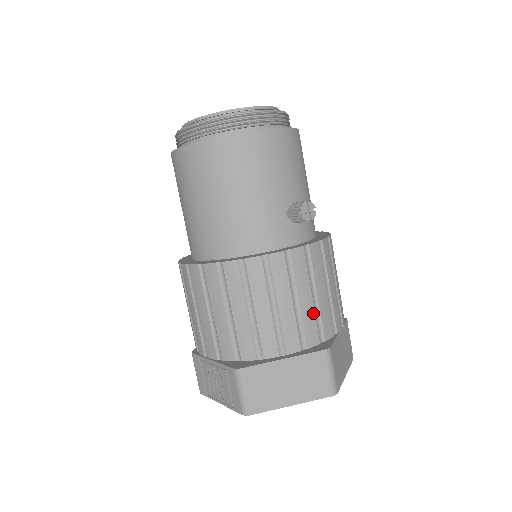
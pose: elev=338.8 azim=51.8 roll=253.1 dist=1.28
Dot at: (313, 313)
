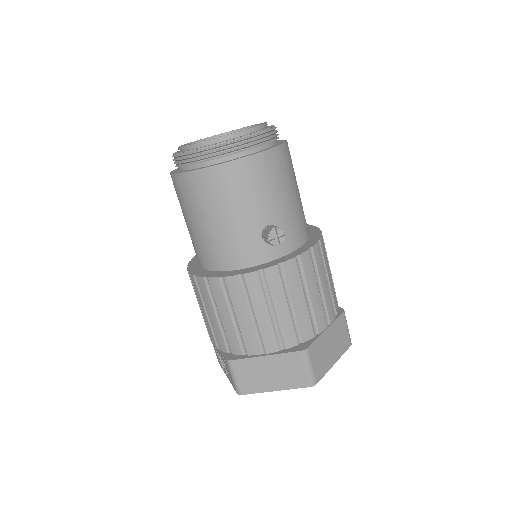
Dot at: (290, 320)
